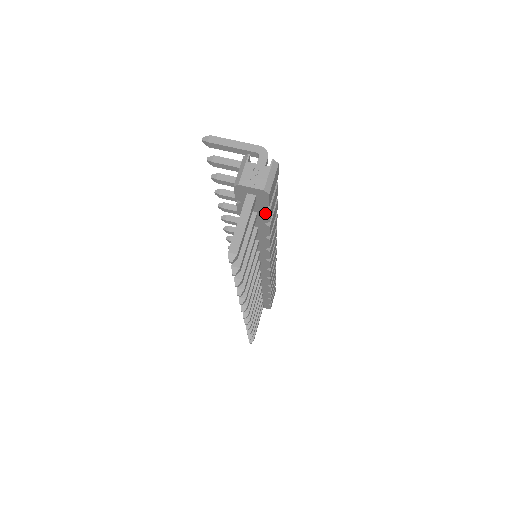
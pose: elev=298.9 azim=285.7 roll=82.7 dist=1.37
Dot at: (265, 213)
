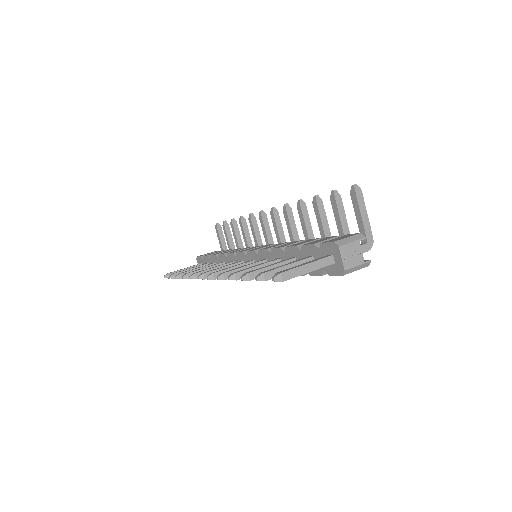
Dot at: (318, 271)
